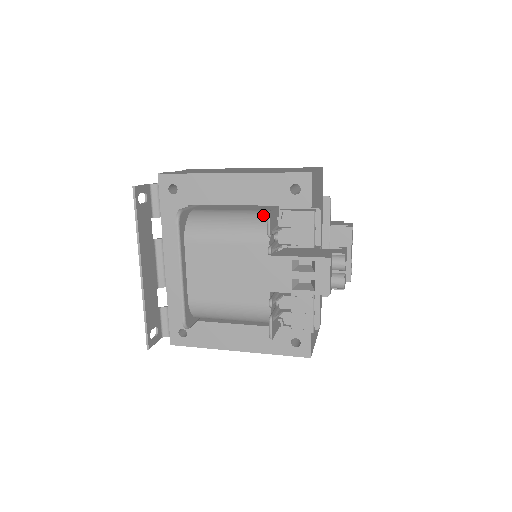
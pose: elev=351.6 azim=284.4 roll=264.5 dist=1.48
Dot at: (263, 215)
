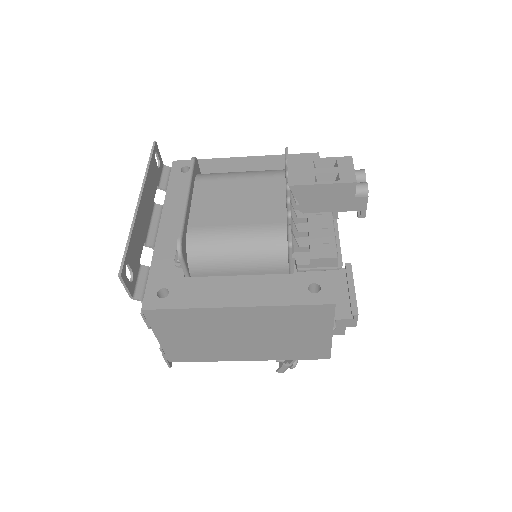
Dot at: occluded
